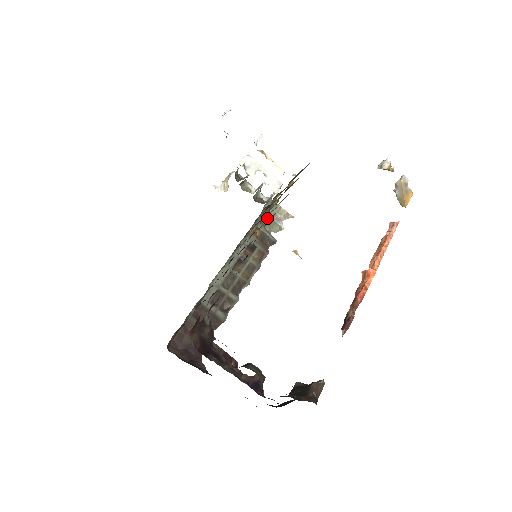
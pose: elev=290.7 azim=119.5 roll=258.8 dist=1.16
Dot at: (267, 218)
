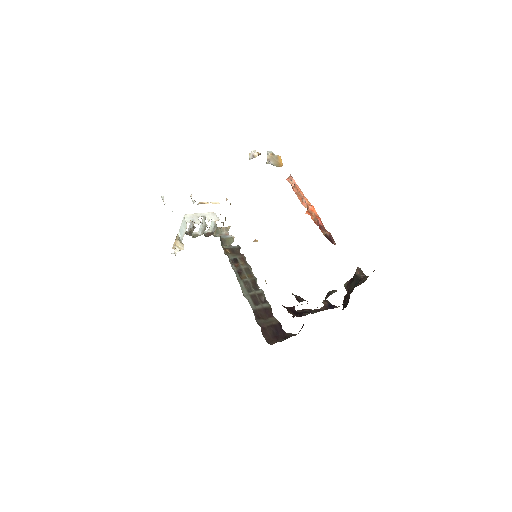
Dot at: (222, 240)
